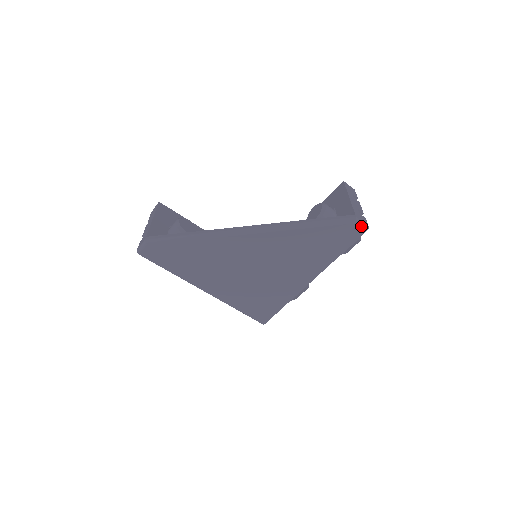
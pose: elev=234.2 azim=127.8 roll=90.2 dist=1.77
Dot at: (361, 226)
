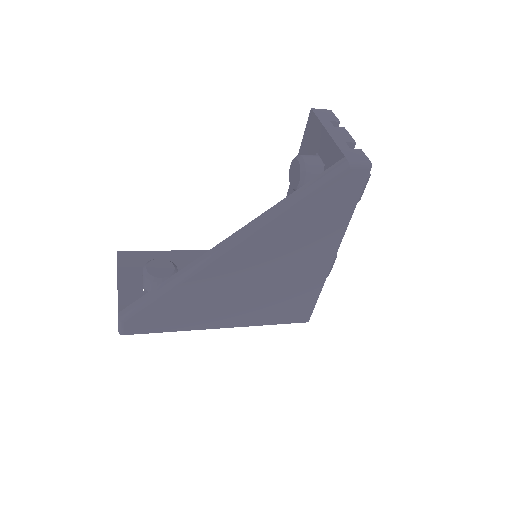
Dot at: (360, 168)
